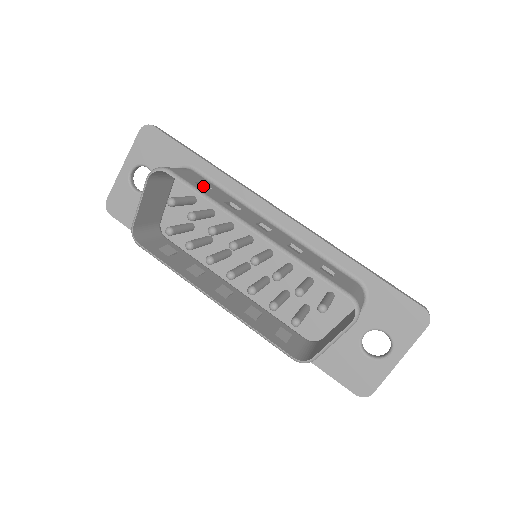
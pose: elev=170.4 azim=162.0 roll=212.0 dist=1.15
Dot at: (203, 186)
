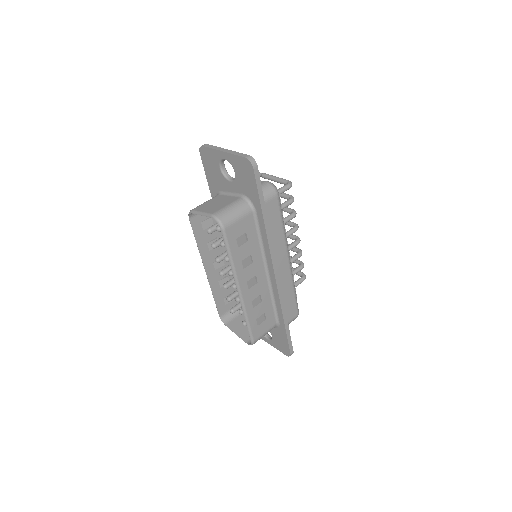
Dot at: (245, 234)
